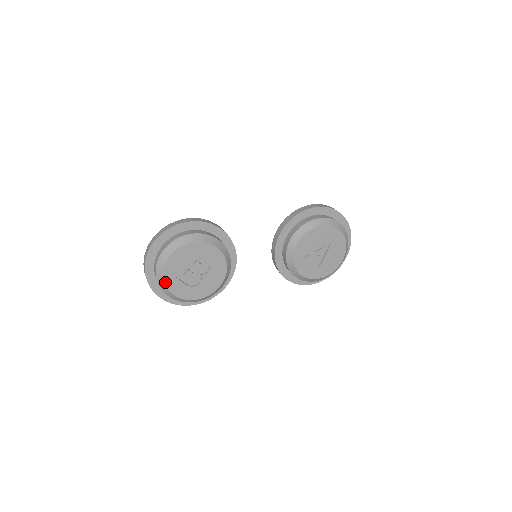
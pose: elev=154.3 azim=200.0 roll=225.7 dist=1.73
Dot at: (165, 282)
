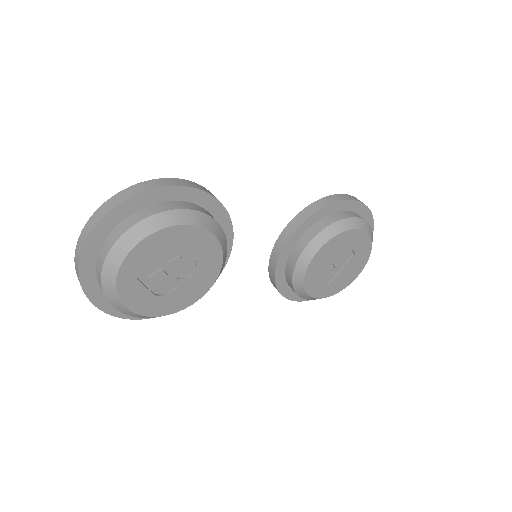
Dot at: (117, 285)
